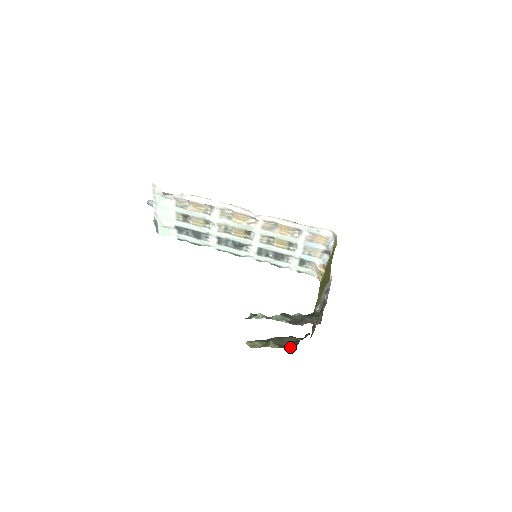
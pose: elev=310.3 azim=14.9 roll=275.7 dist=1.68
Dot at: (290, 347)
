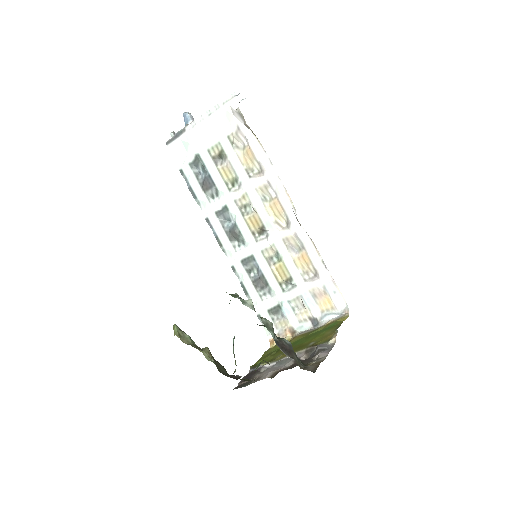
Dot at: occluded
